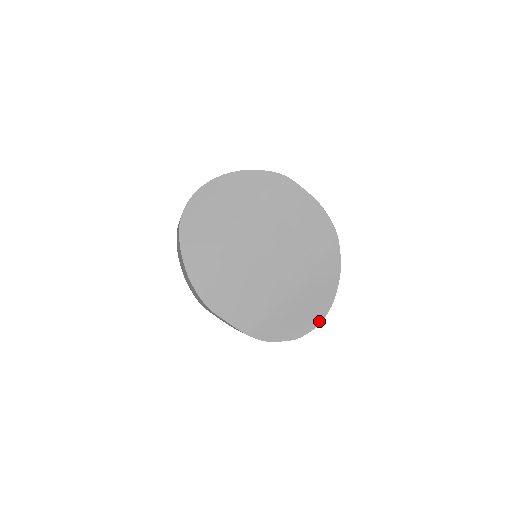
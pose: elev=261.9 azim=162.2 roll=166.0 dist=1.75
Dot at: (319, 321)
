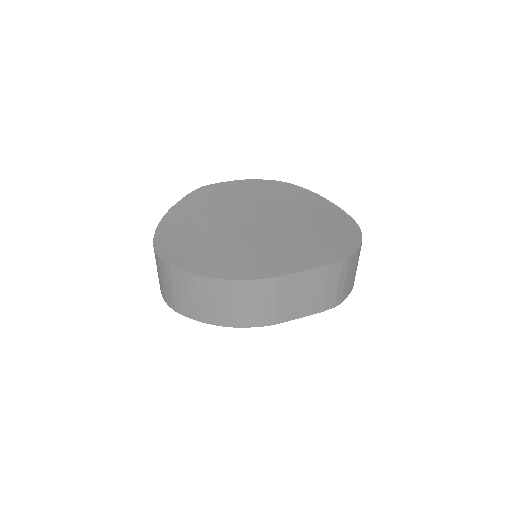
Dot at: (355, 224)
